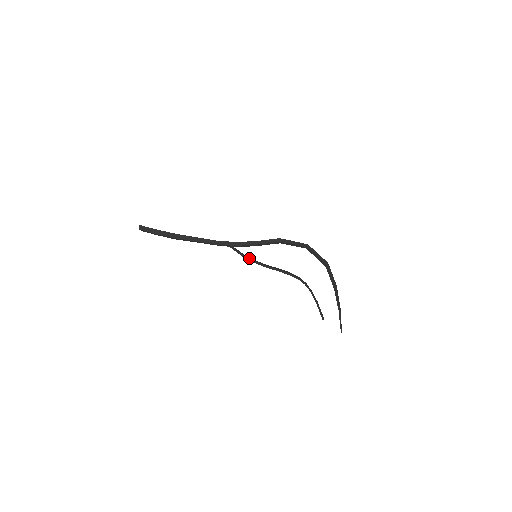
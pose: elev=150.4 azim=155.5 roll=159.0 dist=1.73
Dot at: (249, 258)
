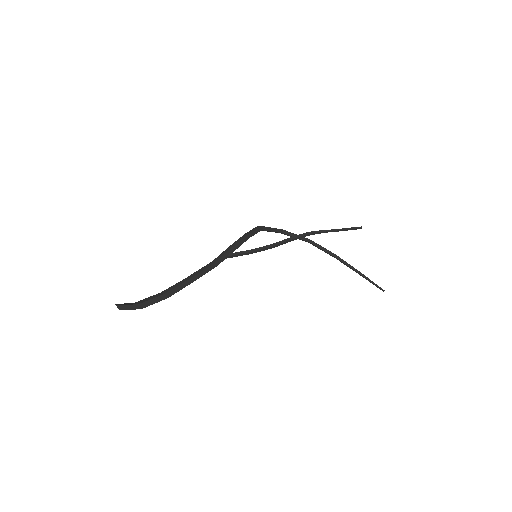
Dot at: (254, 249)
